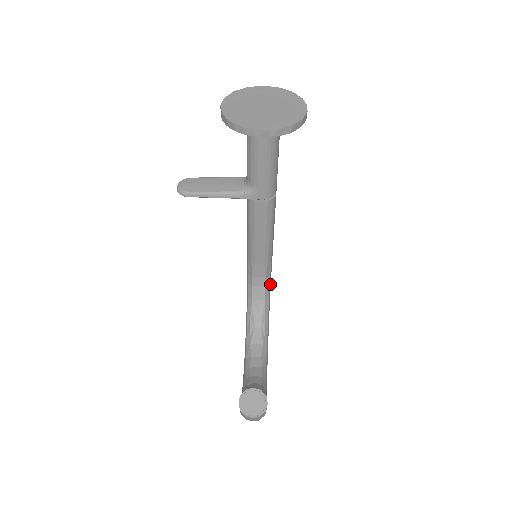
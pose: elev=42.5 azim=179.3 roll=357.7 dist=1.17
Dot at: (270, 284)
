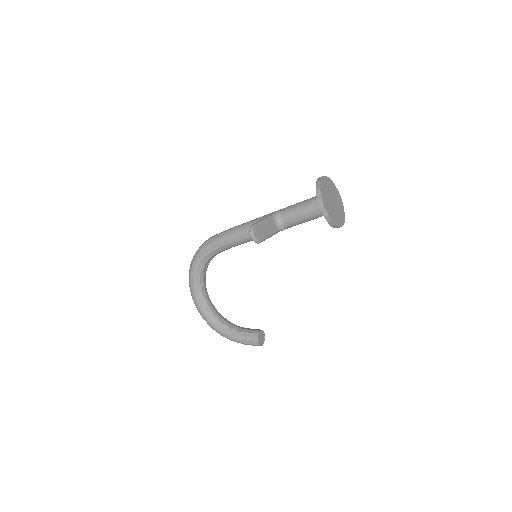
Dot at: occluded
